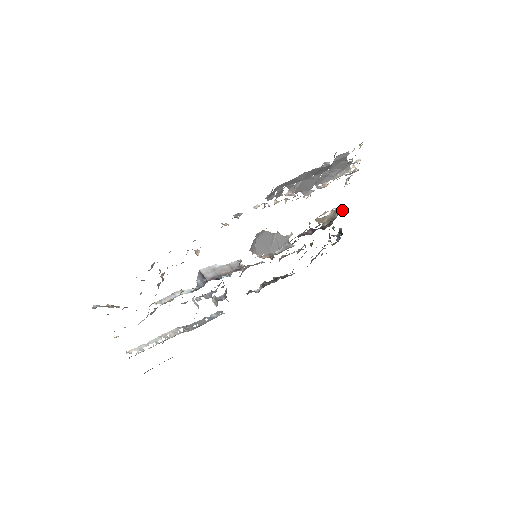
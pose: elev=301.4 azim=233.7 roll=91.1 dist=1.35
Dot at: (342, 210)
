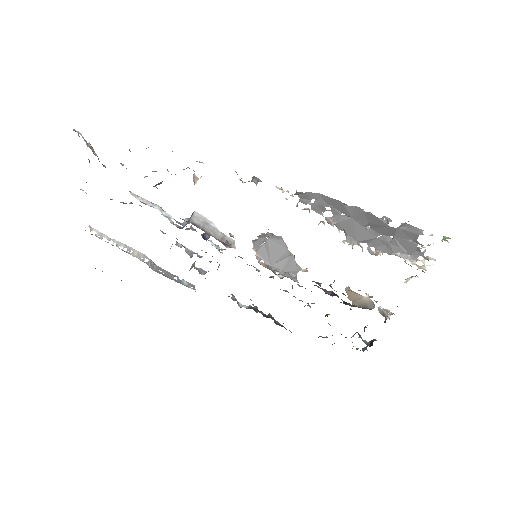
Dot at: (388, 315)
